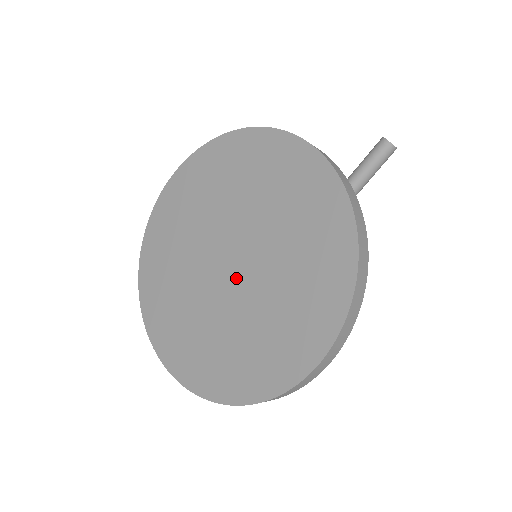
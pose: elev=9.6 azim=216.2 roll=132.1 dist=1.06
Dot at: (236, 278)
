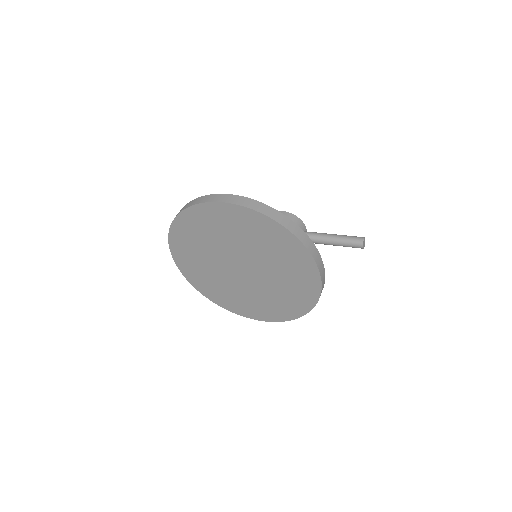
Dot at: (242, 276)
